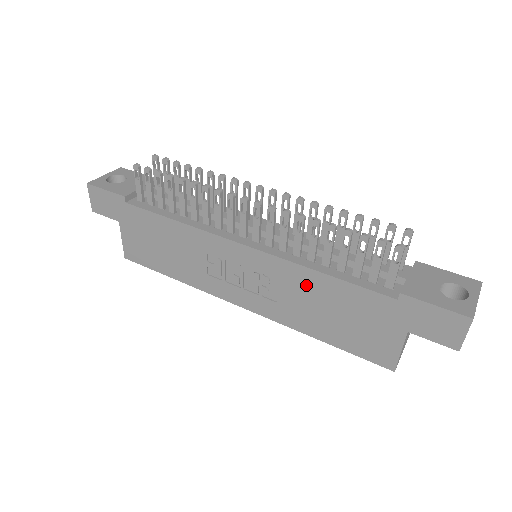
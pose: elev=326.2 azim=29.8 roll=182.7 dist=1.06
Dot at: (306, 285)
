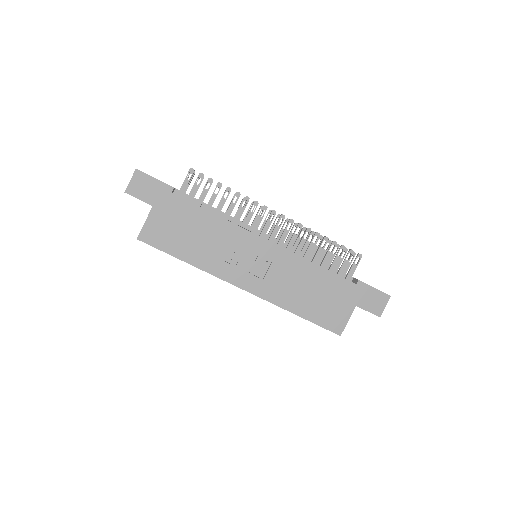
Dot at: (302, 272)
